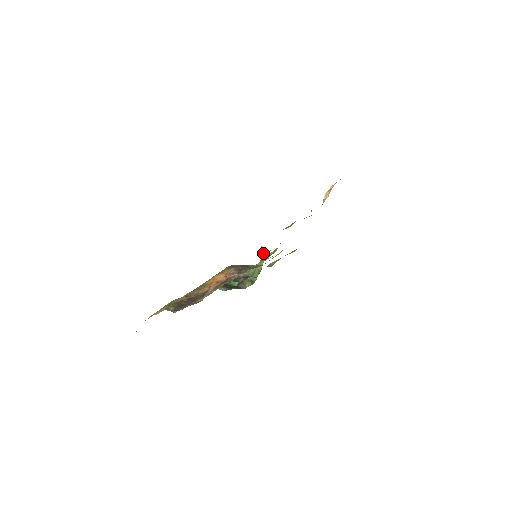
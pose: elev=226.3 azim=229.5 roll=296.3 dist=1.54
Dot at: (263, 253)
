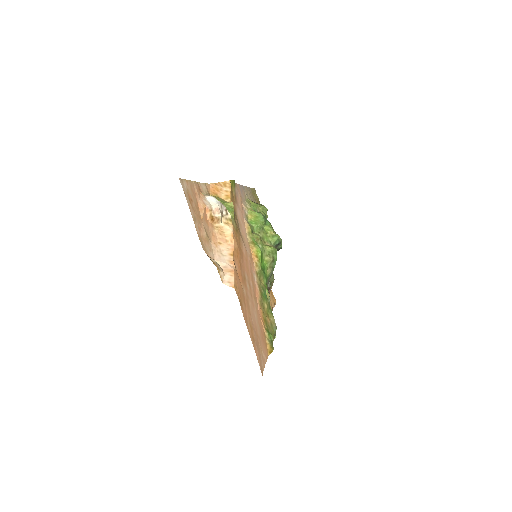
Dot at: (254, 228)
